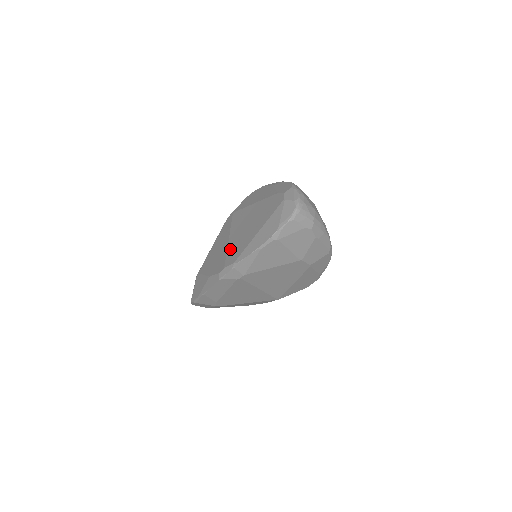
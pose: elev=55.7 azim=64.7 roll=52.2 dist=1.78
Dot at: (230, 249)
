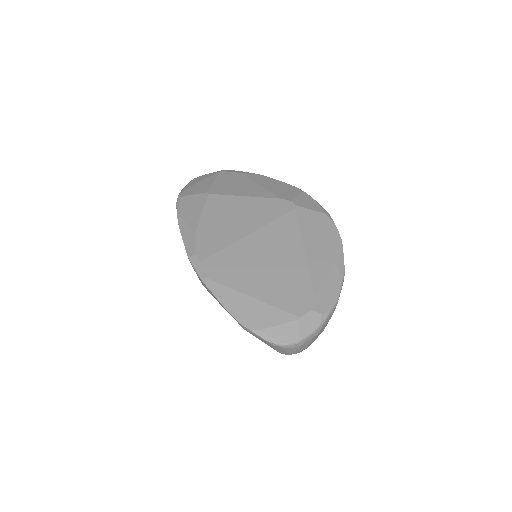
Dot at: (230, 252)
